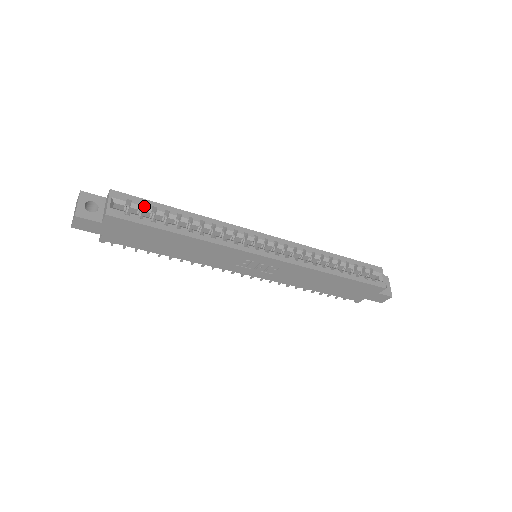
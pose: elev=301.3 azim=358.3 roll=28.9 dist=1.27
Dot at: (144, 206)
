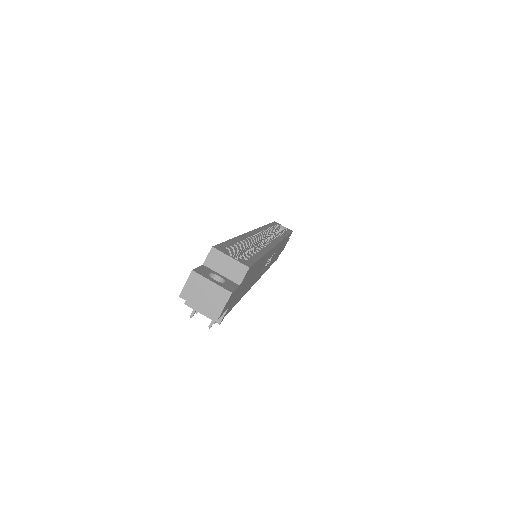
Dot at: (233, 247)
